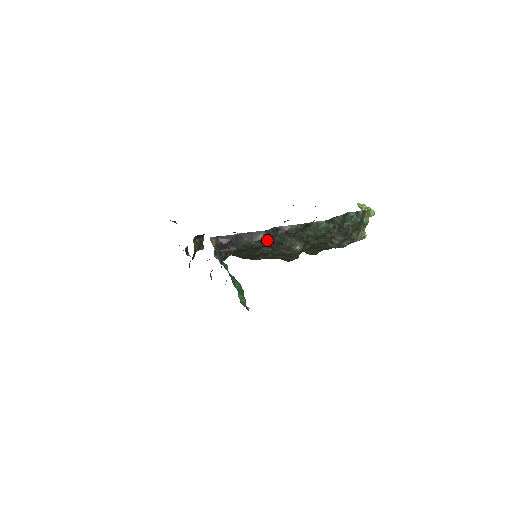
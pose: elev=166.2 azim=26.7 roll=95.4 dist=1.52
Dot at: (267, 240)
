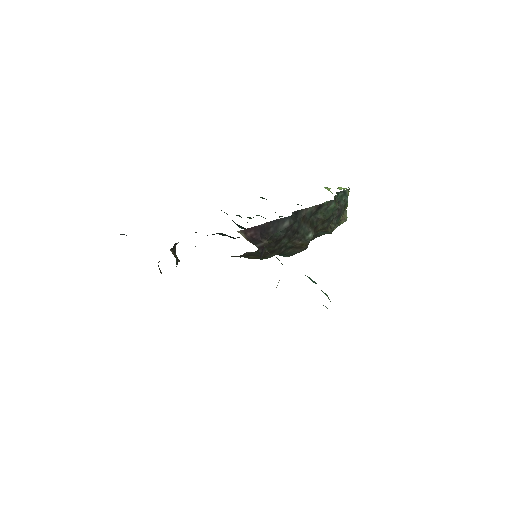
Dot at: (290, 228)
